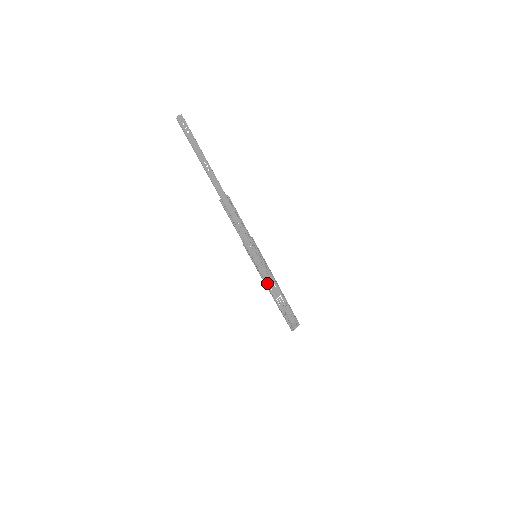
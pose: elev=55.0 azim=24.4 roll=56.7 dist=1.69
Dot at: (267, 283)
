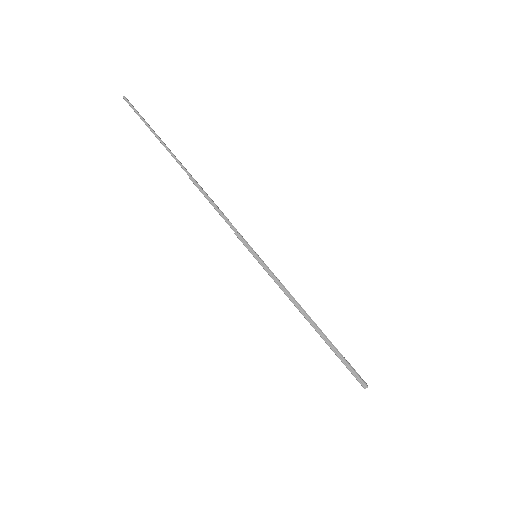
Dot at: occluded
